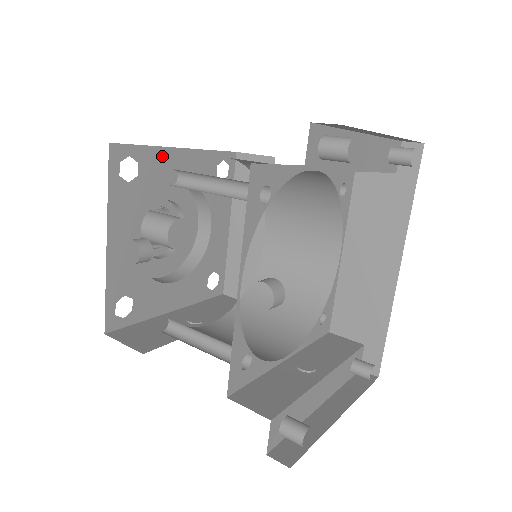
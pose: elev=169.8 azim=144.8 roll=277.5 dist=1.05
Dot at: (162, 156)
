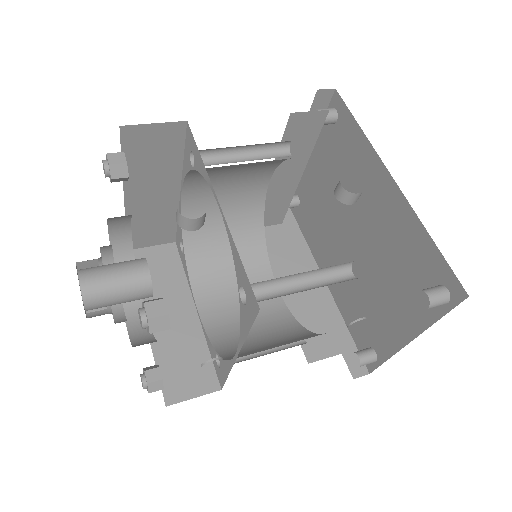
Dot at: occluded
